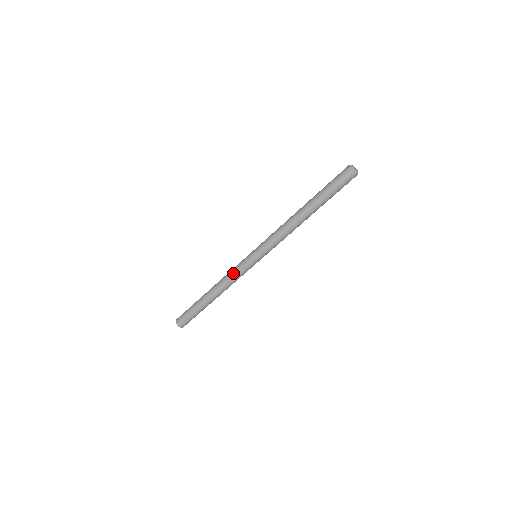
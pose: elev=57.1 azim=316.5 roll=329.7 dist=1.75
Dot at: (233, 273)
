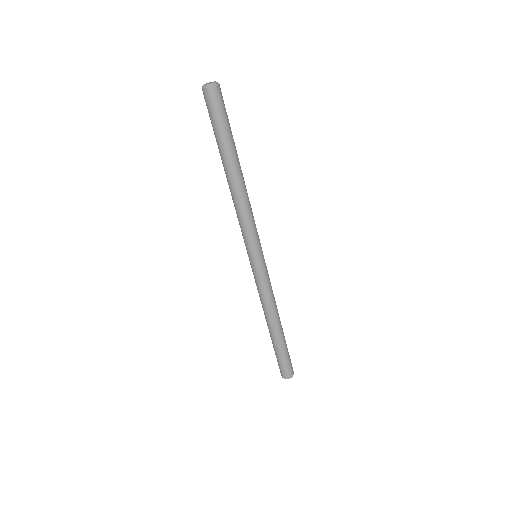
Dot at: (259, 291)
